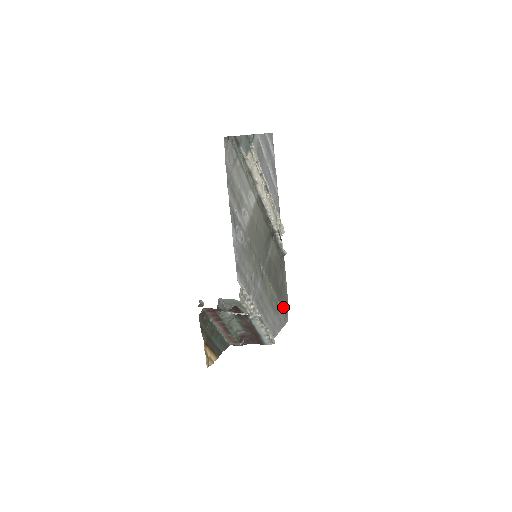
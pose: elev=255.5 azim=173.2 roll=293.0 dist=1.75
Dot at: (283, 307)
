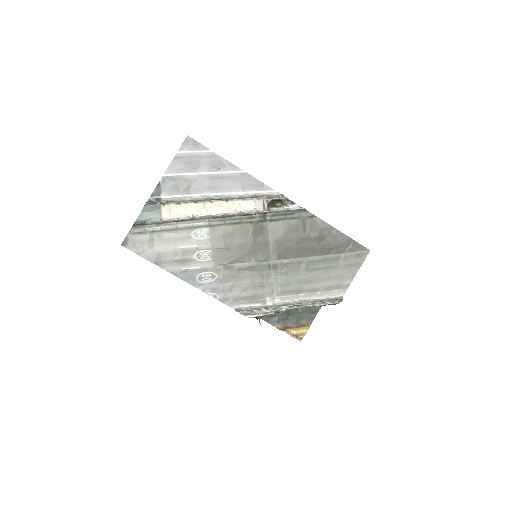
Dot at: (346, 250)
